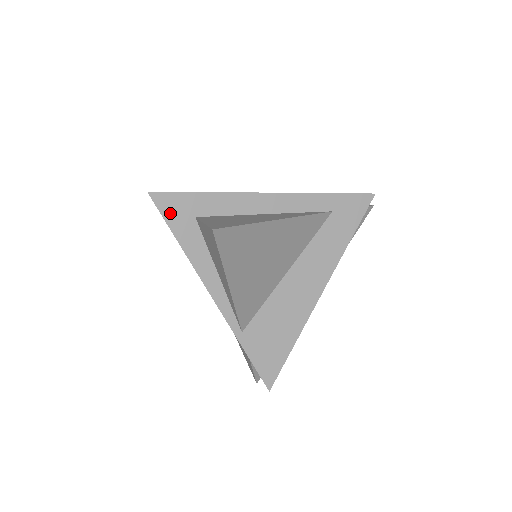
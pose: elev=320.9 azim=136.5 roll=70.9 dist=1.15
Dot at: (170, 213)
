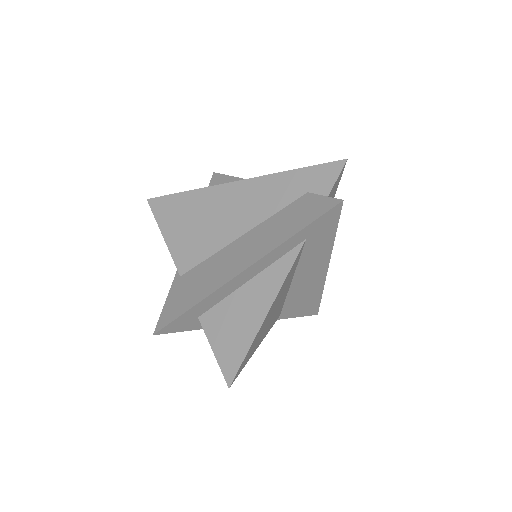
Dot at: (179, 328)
